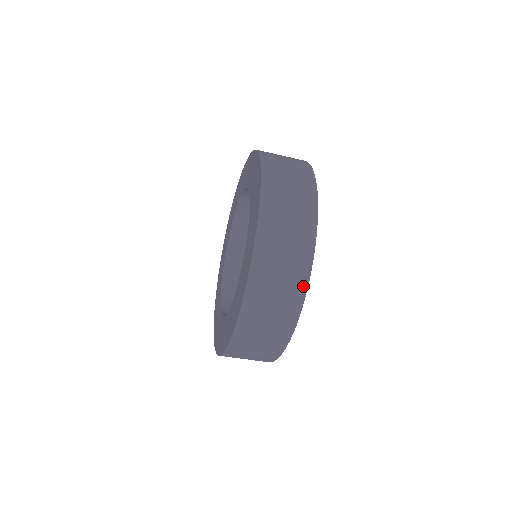
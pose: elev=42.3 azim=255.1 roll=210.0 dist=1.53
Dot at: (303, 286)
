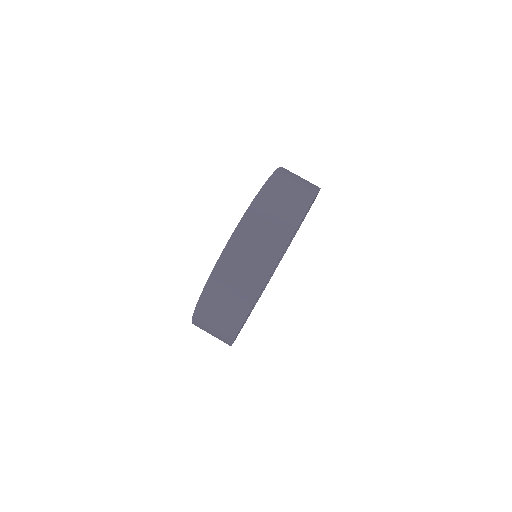
Dot at: (317, 187)
